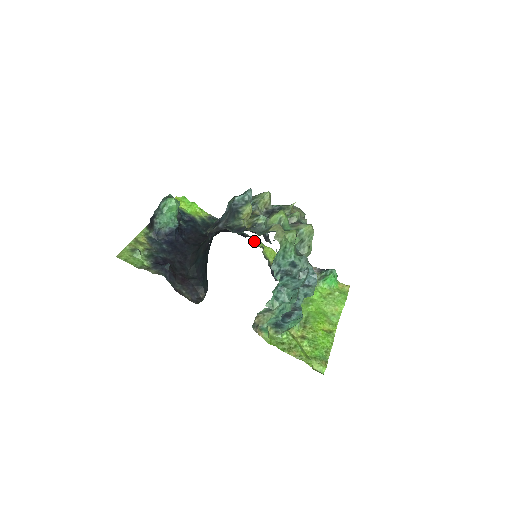
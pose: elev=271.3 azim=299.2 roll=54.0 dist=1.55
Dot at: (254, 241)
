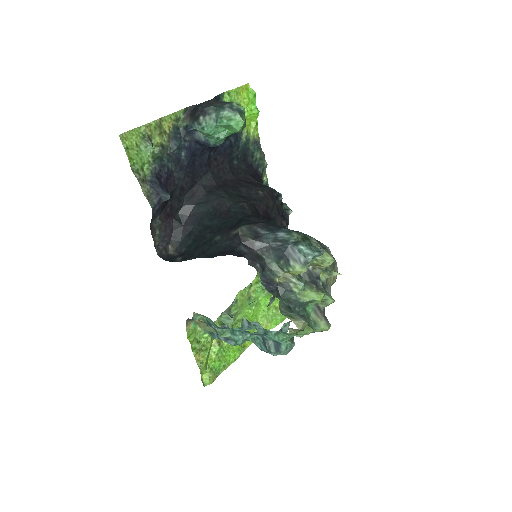
Dot at: occluded
